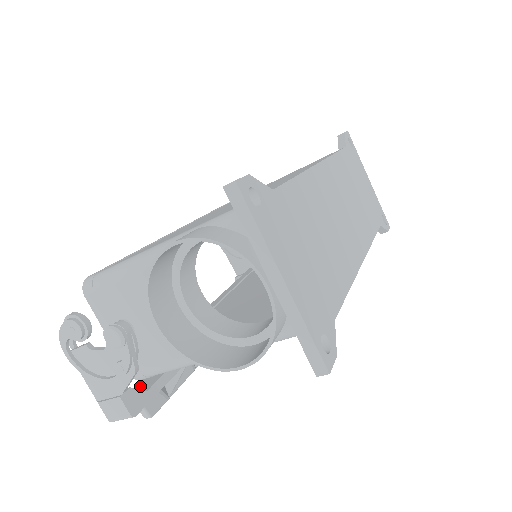
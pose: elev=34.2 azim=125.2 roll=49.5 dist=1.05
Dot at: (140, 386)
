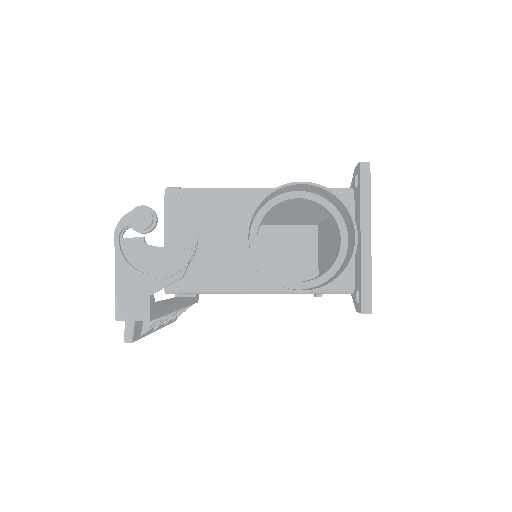
Dot at: occluded
